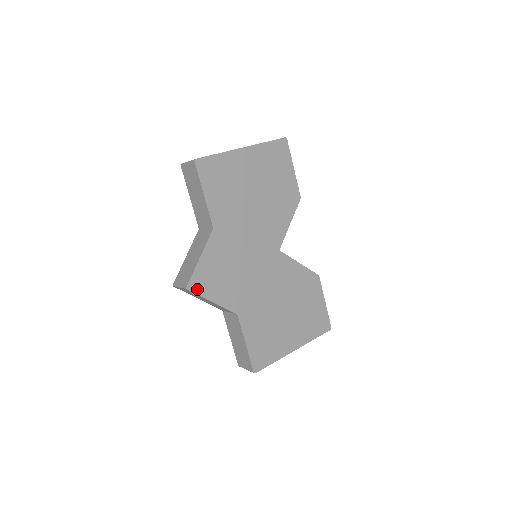
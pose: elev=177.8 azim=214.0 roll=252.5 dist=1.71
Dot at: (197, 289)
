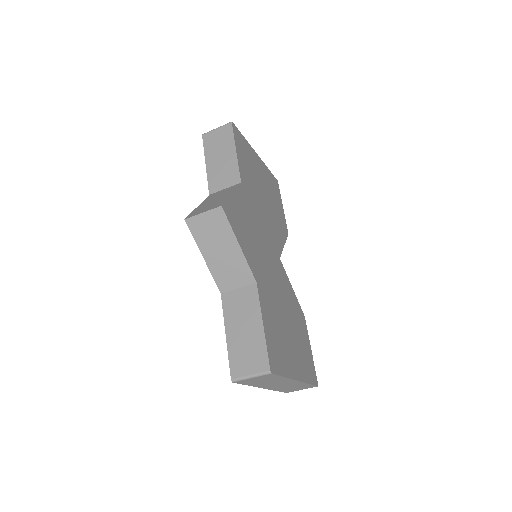
Dot at: (229, 218)
